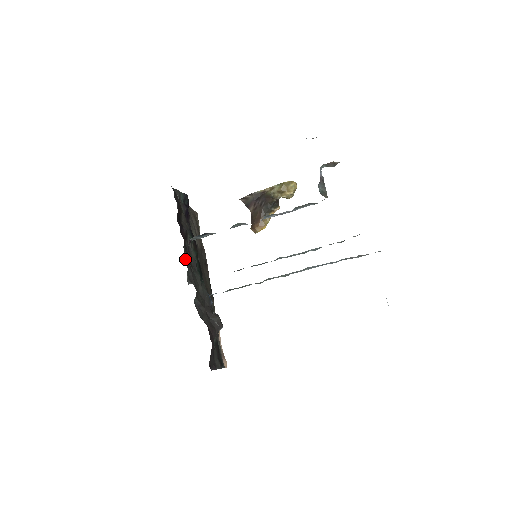
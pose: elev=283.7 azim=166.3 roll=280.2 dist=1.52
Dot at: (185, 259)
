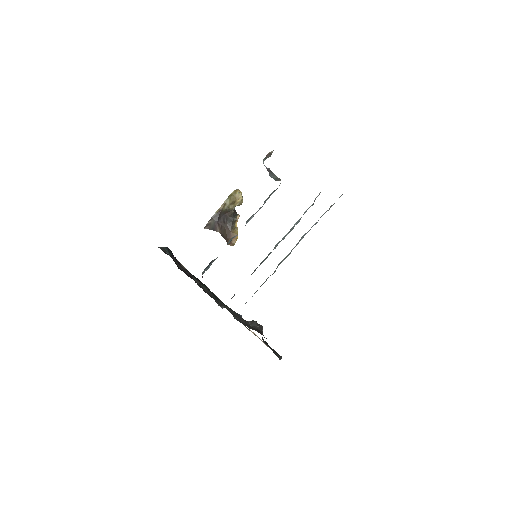
Dot at: (206, 292)
